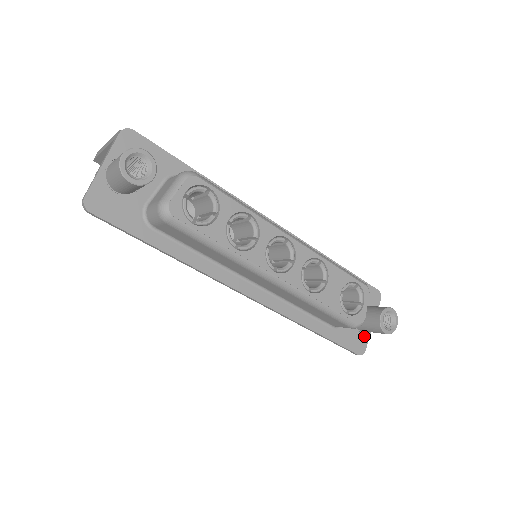
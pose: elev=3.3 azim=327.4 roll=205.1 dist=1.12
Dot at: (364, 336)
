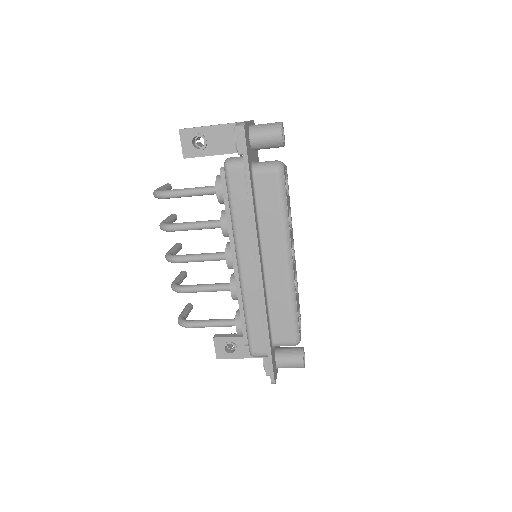
Dot at: (276, 371)
